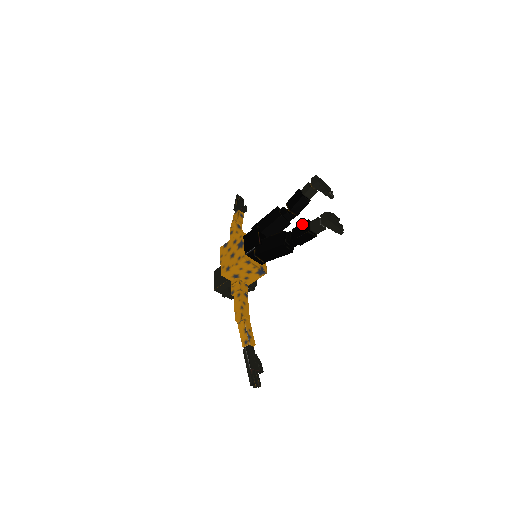
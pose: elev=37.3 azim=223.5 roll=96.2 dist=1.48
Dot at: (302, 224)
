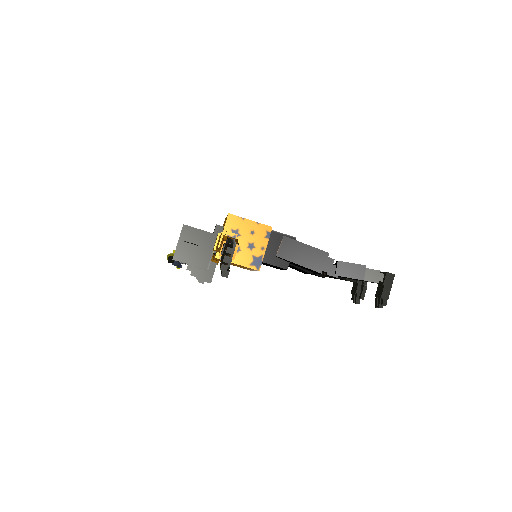
Dot at: occluded
